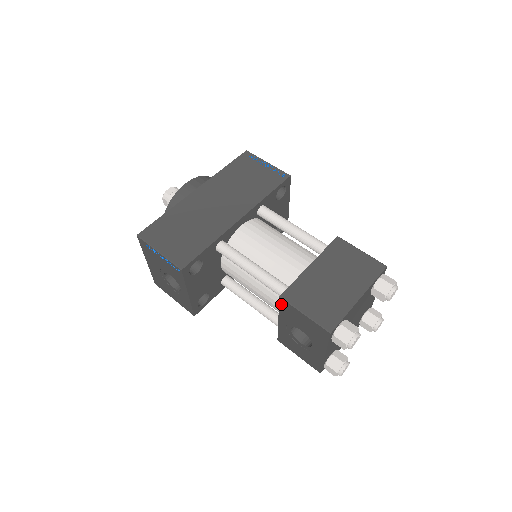
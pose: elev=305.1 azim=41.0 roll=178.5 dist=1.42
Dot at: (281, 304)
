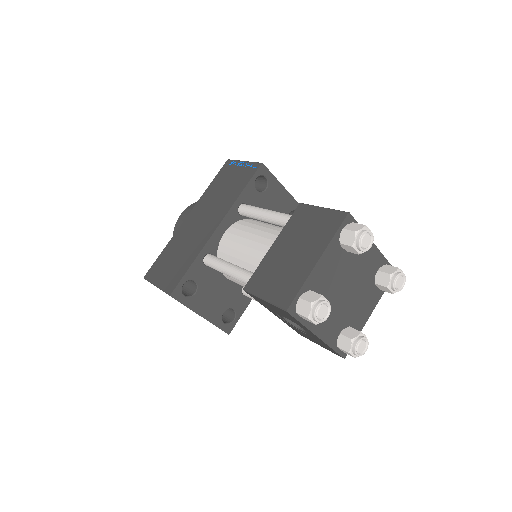
Dot at: occluded
